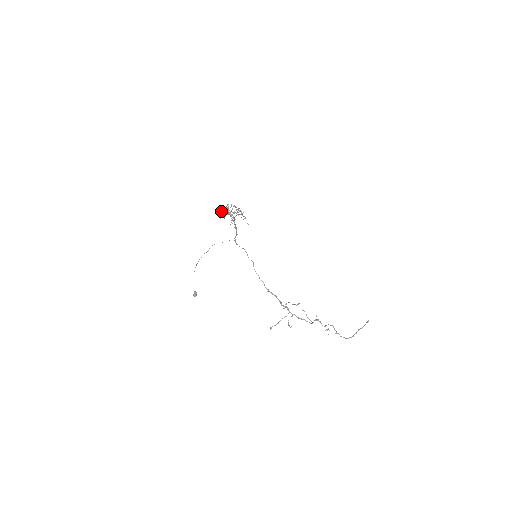
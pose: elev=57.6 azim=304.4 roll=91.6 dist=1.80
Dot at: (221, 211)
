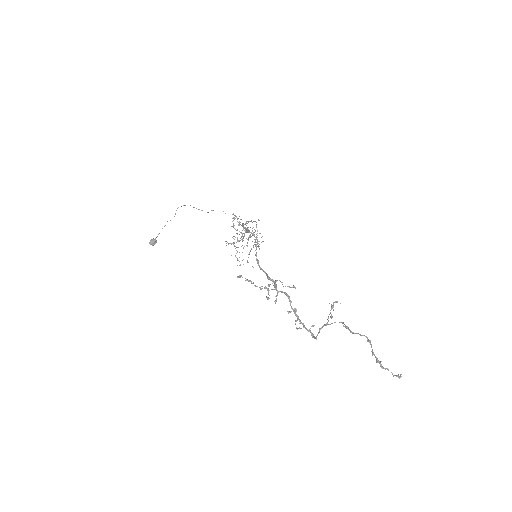
Dot at: (236, 230)
